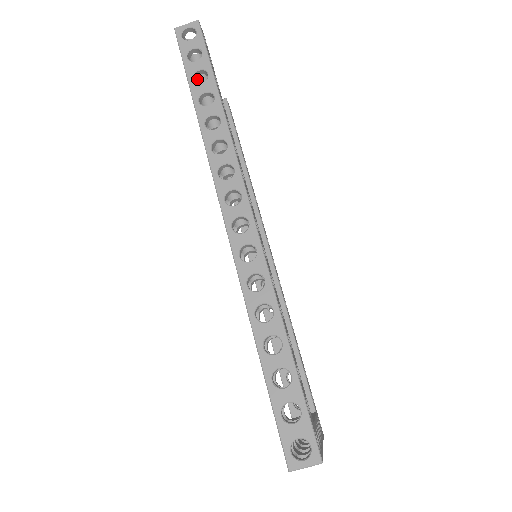
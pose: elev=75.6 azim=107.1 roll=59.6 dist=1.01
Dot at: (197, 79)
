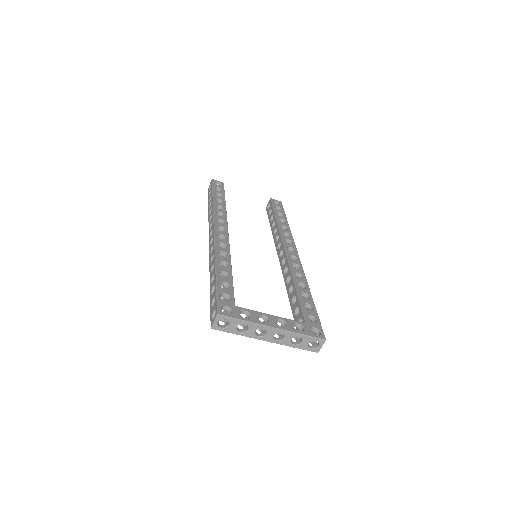
Dot at: occluded
